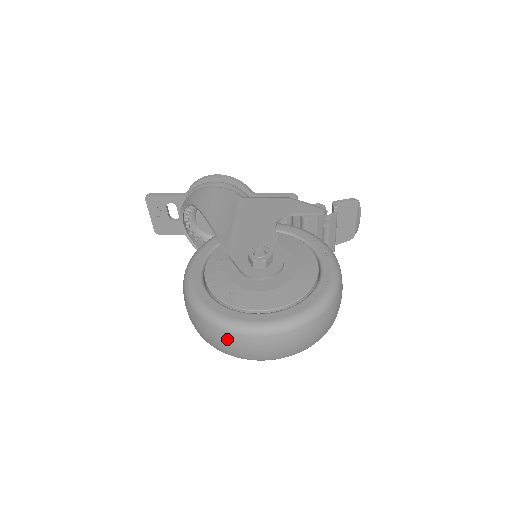
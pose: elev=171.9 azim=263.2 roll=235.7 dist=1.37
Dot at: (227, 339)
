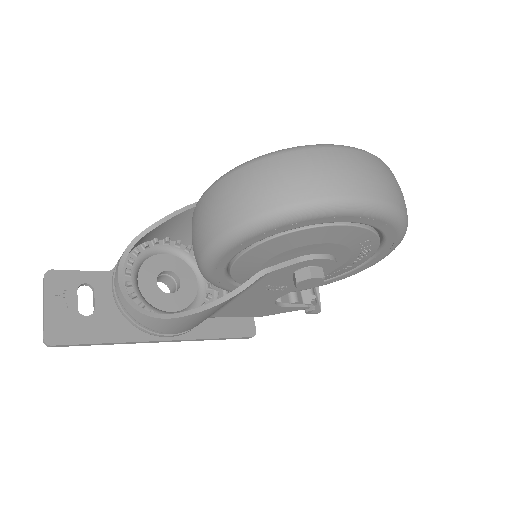
Dot at: (332, 157)
